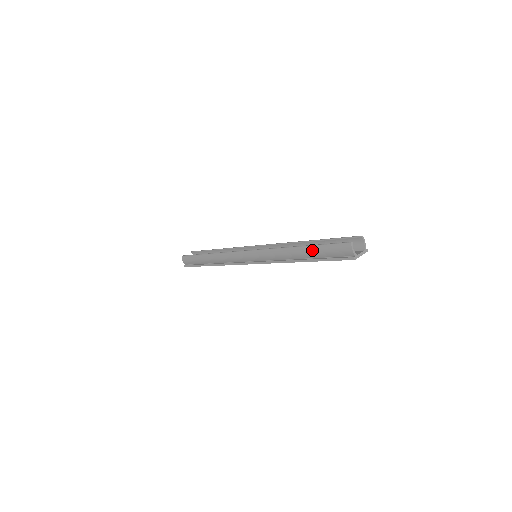
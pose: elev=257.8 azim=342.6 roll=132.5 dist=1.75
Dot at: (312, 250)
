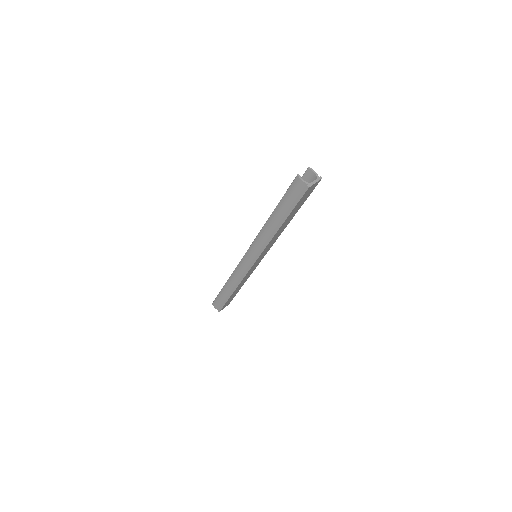
Dot at: (279, 208)
